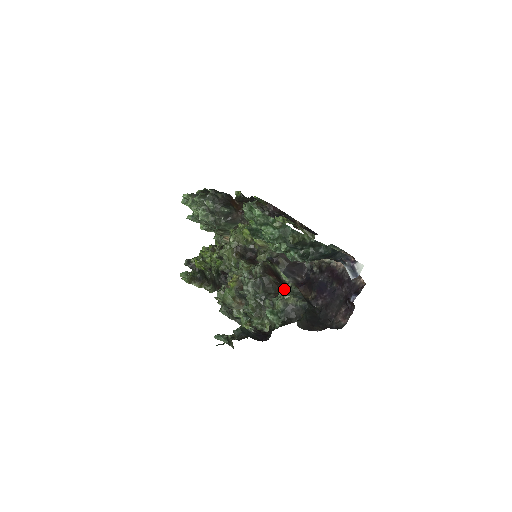
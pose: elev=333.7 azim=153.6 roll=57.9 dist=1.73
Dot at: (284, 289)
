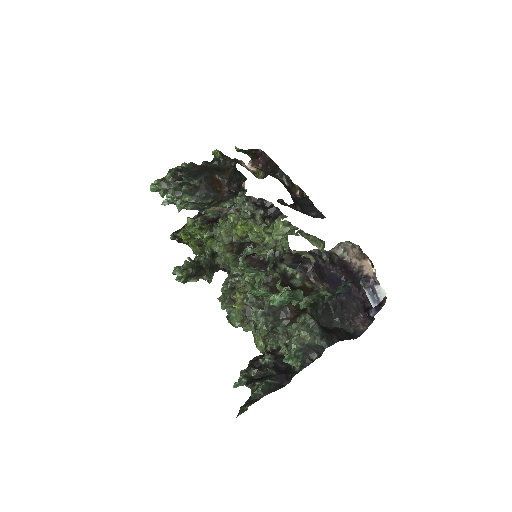
Dot at: (296, 308)
